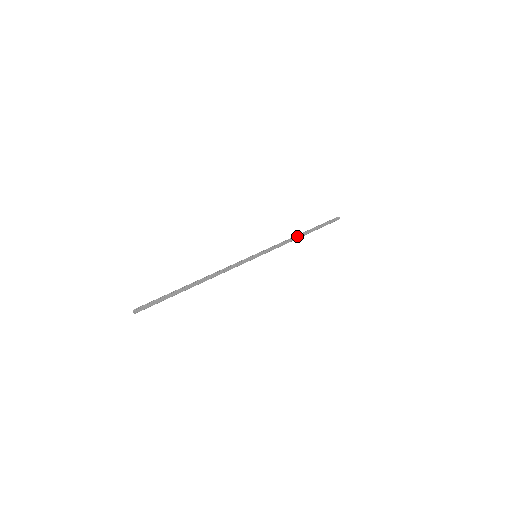
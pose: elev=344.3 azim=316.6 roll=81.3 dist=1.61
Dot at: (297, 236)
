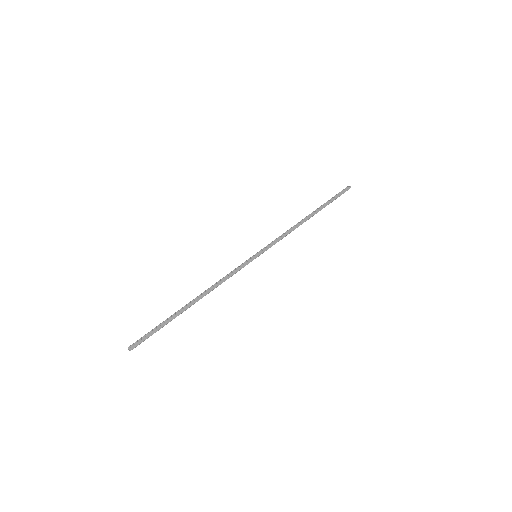
Dot at: (301, 221)
